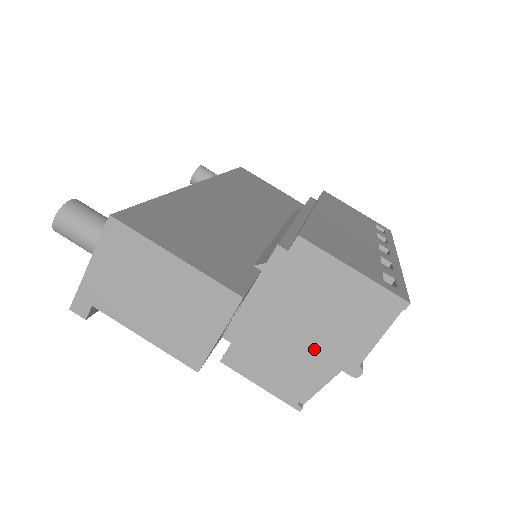
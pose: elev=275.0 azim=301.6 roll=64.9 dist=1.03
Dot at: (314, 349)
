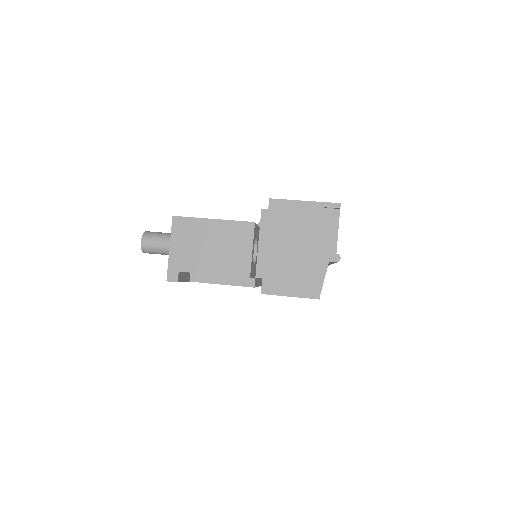
Dot at: (308, 256)
